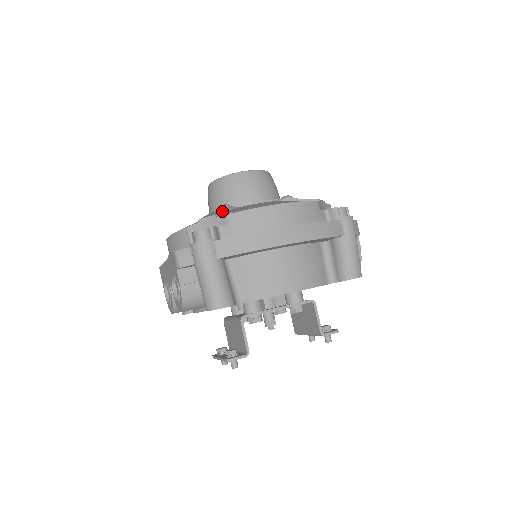
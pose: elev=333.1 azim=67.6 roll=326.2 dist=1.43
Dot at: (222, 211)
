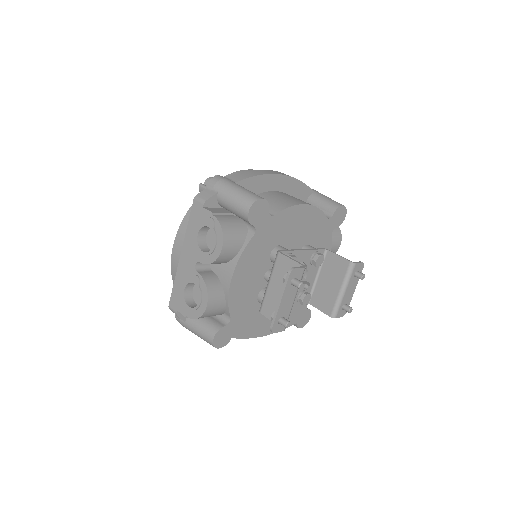
Dot at: occluded
